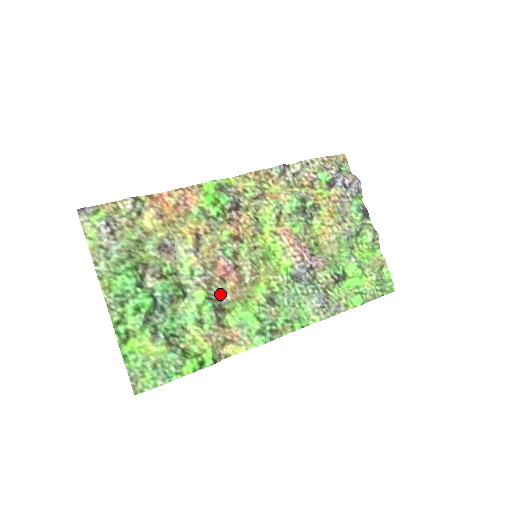
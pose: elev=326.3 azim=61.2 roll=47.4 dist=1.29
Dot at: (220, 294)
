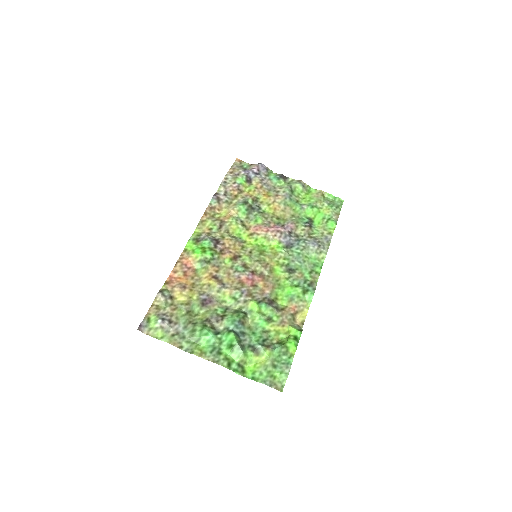
Dot at: (262, 295)
